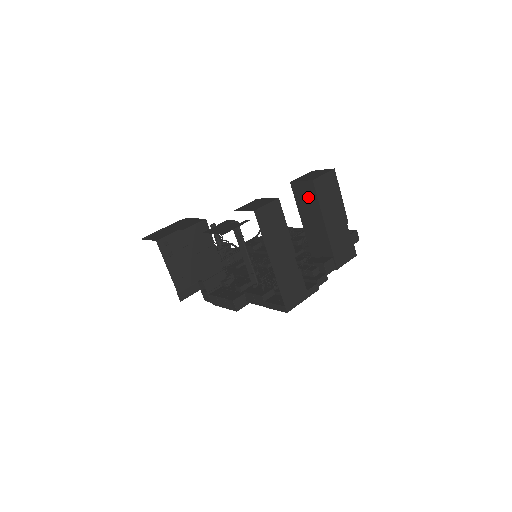
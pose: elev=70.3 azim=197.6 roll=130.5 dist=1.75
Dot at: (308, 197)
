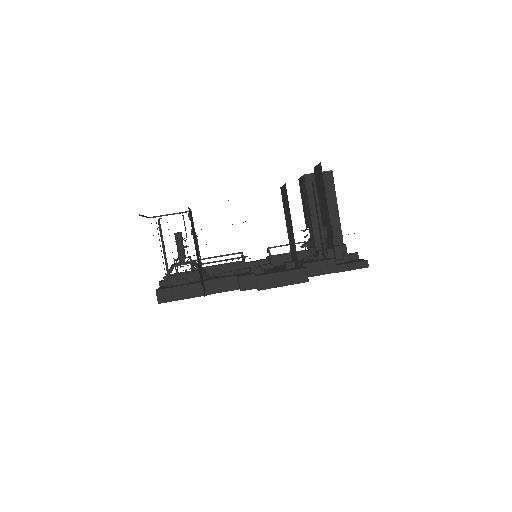
Dot at: occluded
